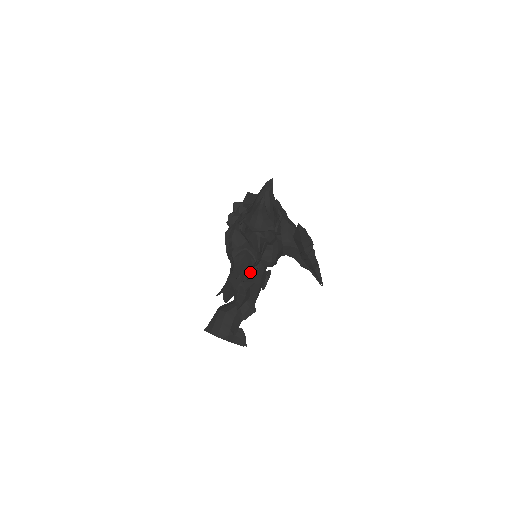
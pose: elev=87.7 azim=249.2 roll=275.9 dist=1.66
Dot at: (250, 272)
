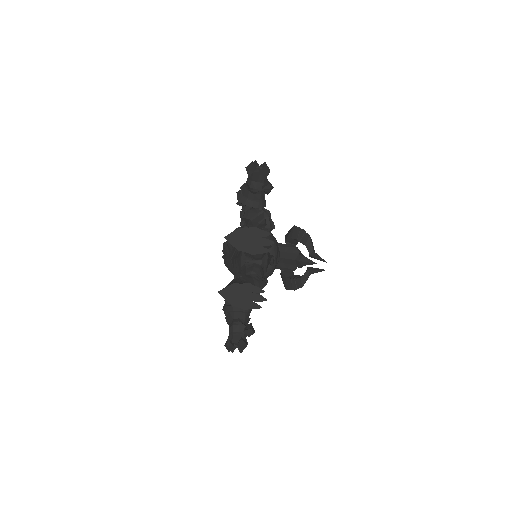
Dot at: occluded
